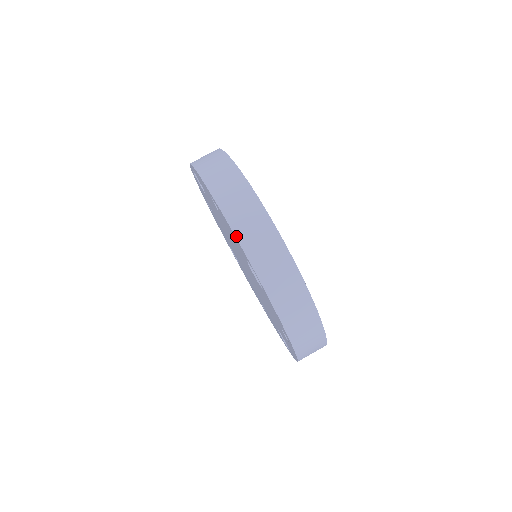
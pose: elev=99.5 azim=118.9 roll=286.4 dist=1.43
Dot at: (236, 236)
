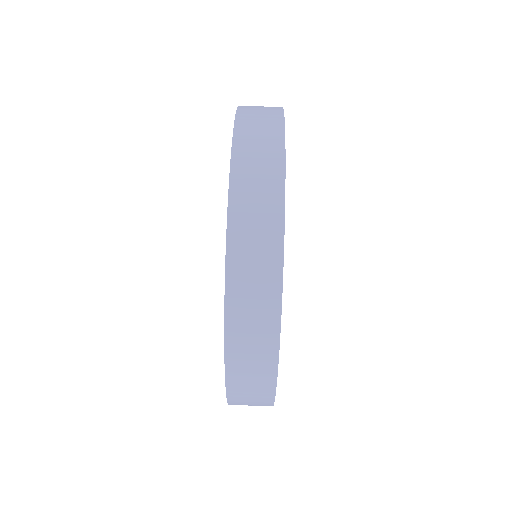
Dot at: (228, 230)
